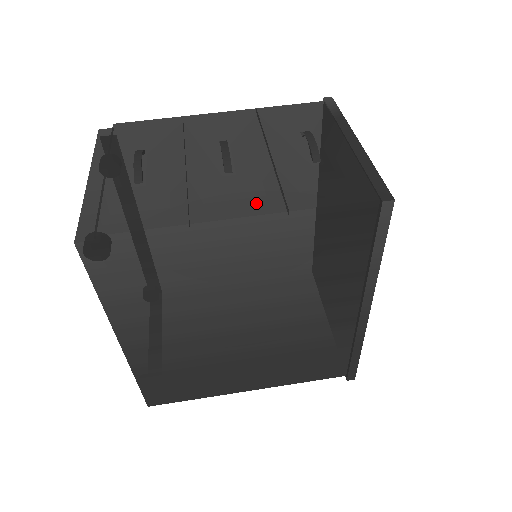
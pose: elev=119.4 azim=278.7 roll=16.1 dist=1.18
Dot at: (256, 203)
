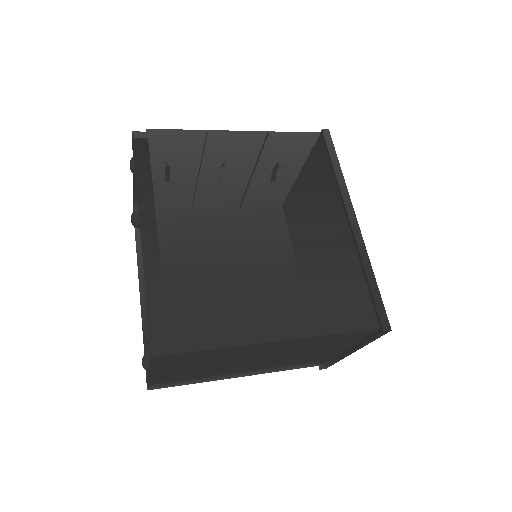
Dot at: occluded
